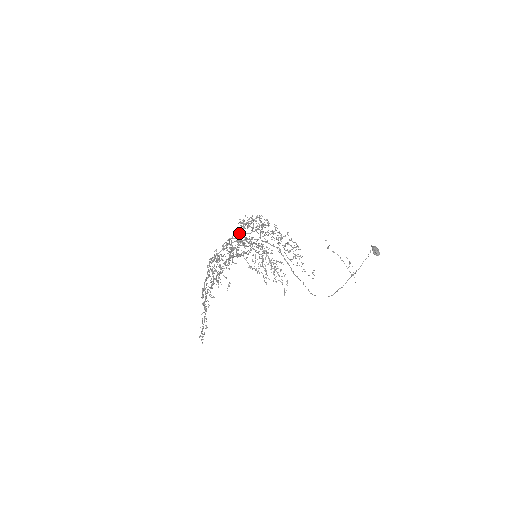
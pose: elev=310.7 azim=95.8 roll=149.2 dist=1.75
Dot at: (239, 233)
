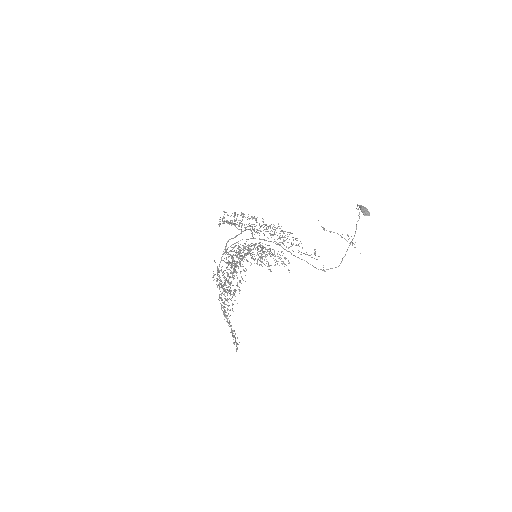
Dot at: occluded
